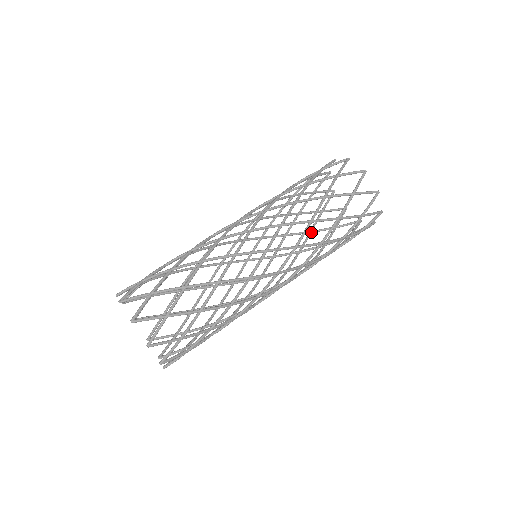
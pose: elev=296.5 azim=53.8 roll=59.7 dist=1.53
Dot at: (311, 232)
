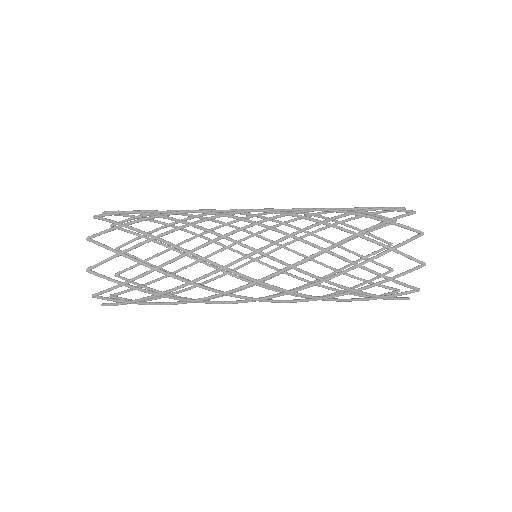
Dot at: (338, 271)
